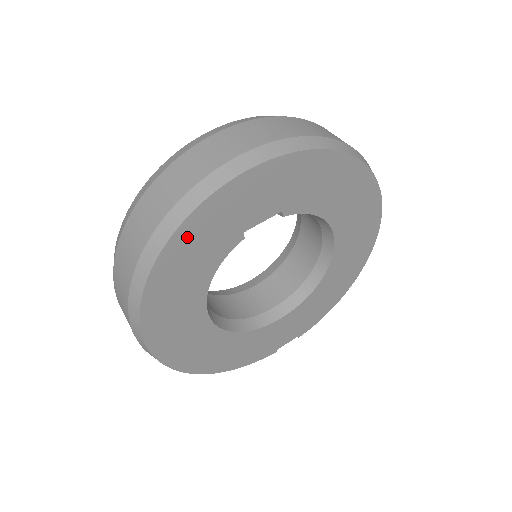
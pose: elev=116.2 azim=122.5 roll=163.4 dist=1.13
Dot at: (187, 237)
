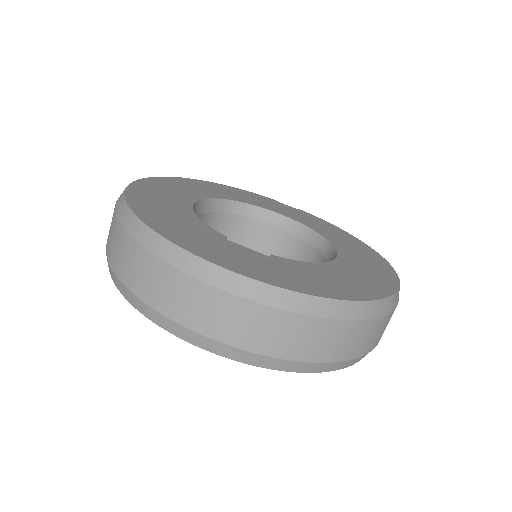
Dot at: occluded
